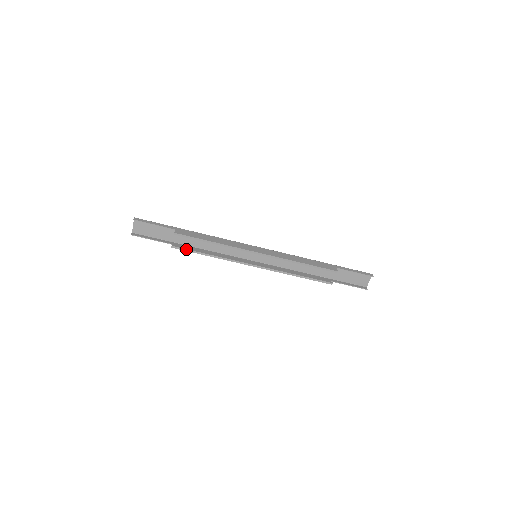
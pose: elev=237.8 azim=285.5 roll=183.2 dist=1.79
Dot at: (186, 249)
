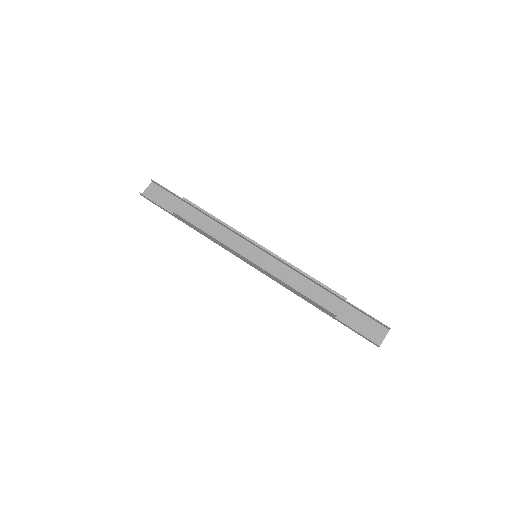
Dot at: (186, 218)
